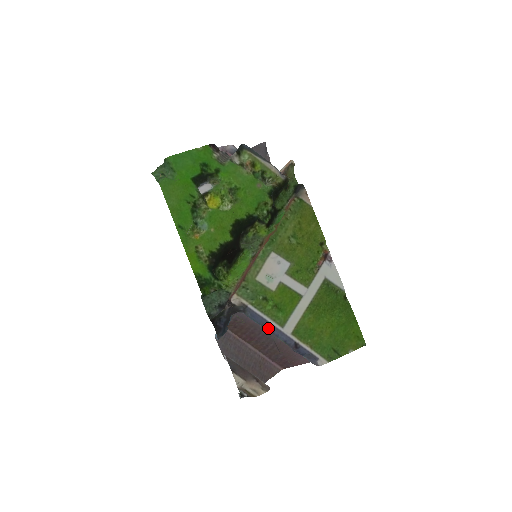
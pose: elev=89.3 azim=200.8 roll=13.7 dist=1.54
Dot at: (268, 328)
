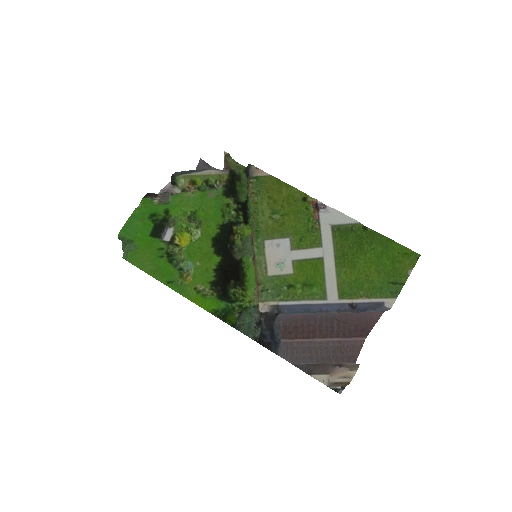
Dot at: (313, 310)
